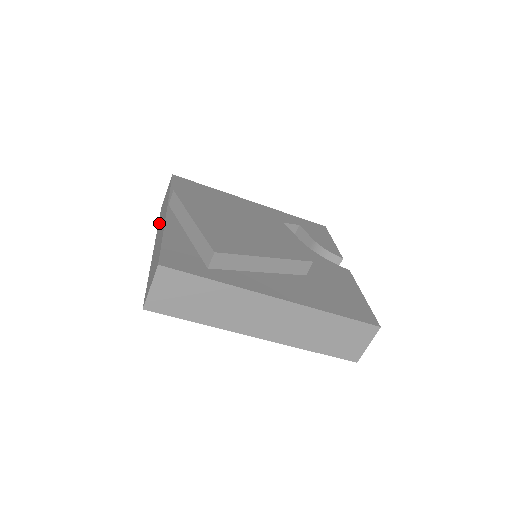
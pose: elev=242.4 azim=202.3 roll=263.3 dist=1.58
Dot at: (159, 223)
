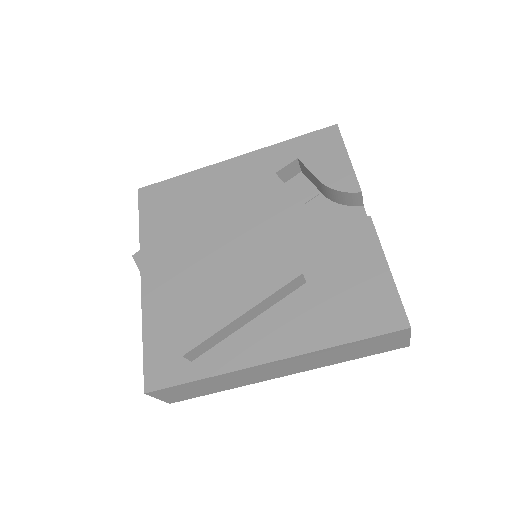
Dot at: occluded
